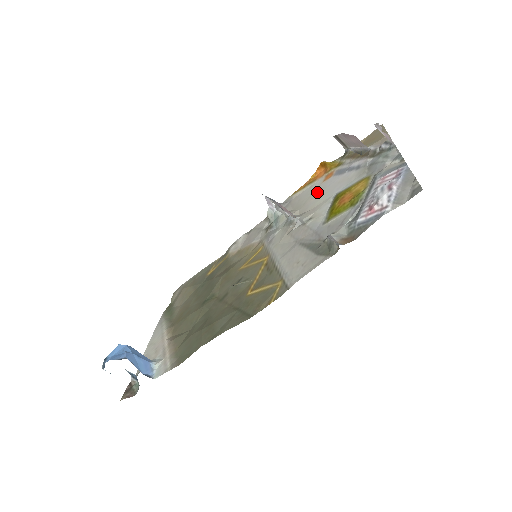
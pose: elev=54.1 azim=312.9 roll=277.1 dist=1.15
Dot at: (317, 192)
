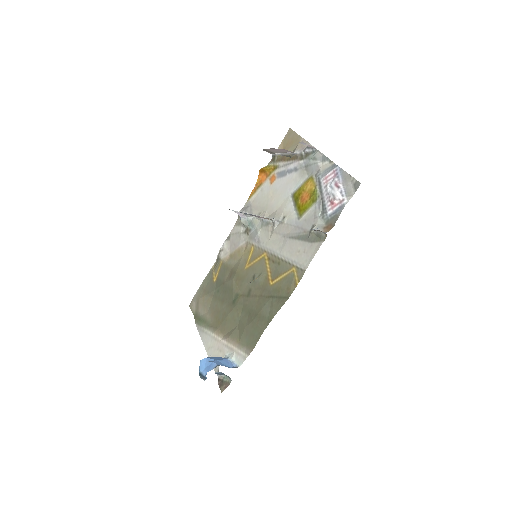
Dot at: (272, 194)
